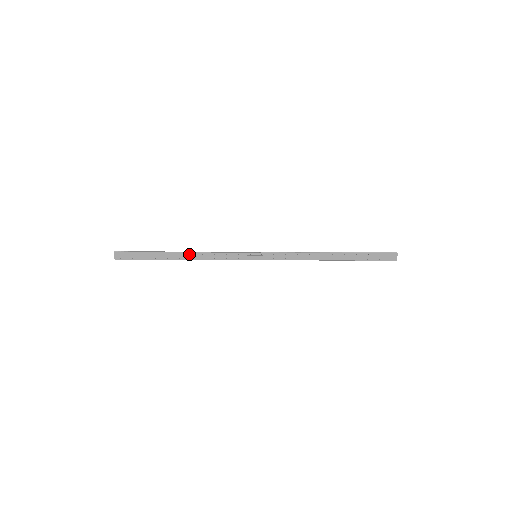
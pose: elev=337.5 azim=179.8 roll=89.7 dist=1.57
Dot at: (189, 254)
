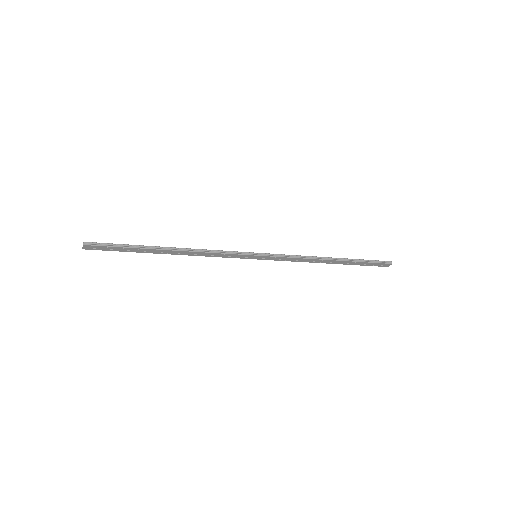
Dot at: (181, 252)
